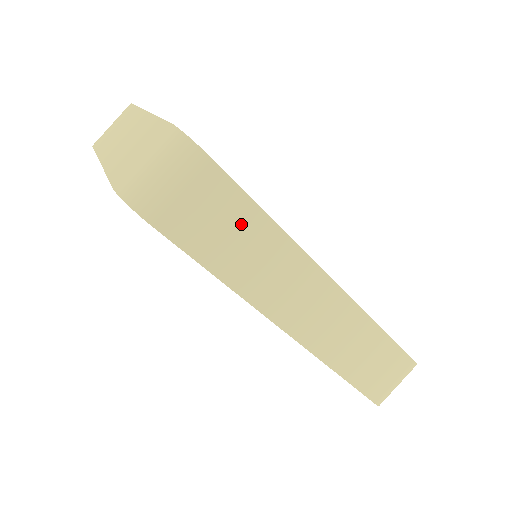
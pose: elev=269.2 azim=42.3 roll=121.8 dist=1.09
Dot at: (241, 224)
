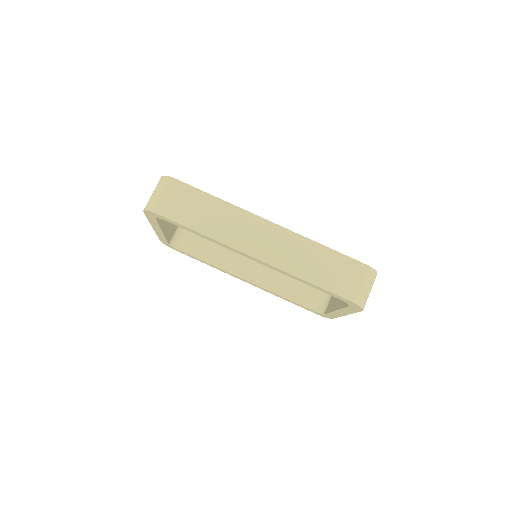
Dot at: (200, 203)
